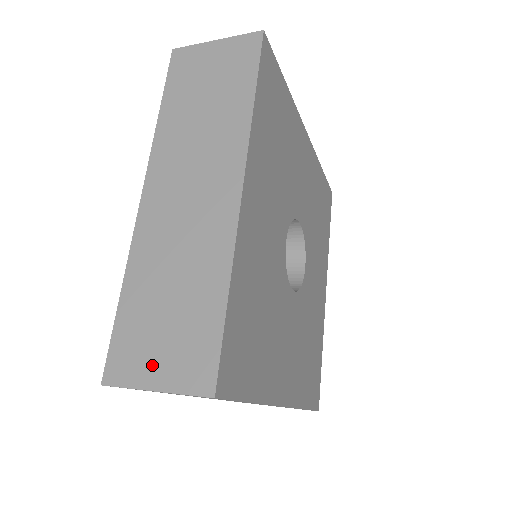
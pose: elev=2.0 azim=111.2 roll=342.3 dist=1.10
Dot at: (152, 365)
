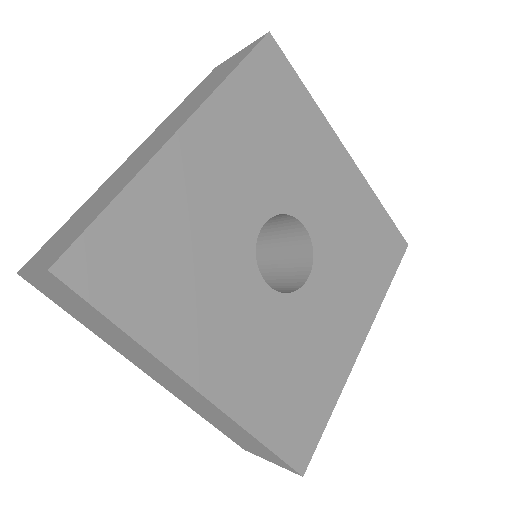
Dot at: (45, 255)
